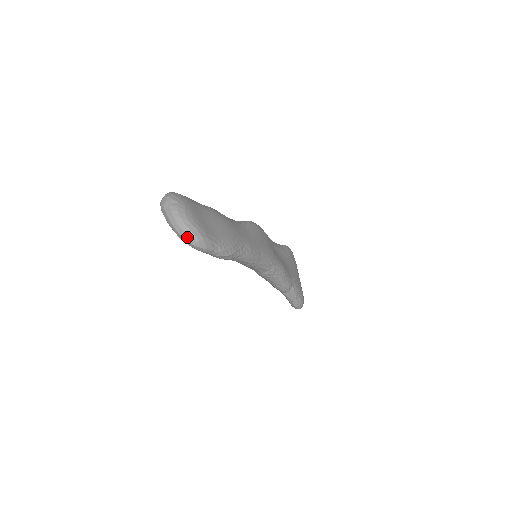
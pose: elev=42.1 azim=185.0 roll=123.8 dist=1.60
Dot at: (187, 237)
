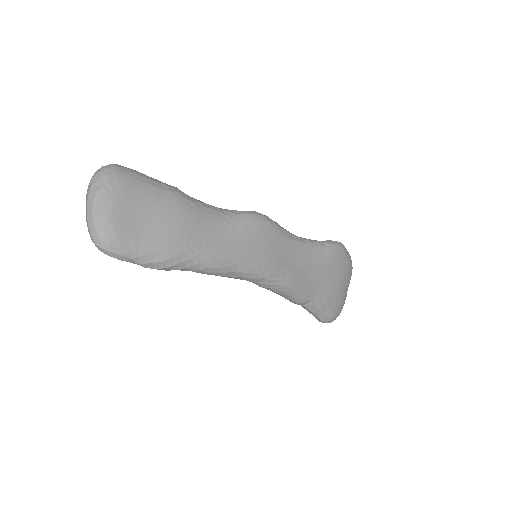
Dot at: (92, 238)
